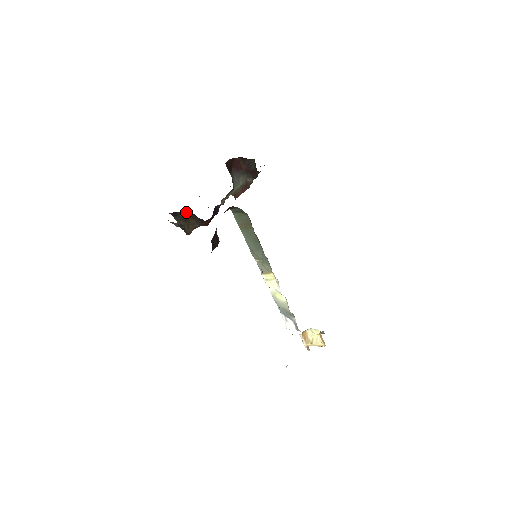
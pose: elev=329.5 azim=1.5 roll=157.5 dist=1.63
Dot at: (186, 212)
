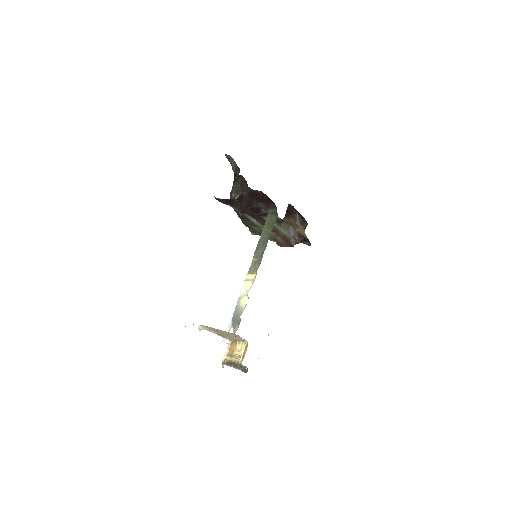
Dot at: (244, 181)
